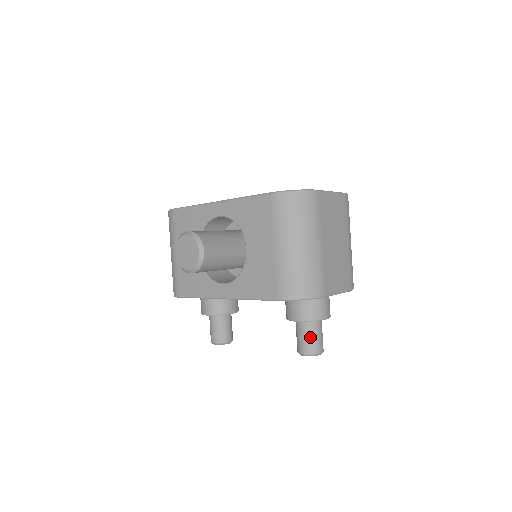
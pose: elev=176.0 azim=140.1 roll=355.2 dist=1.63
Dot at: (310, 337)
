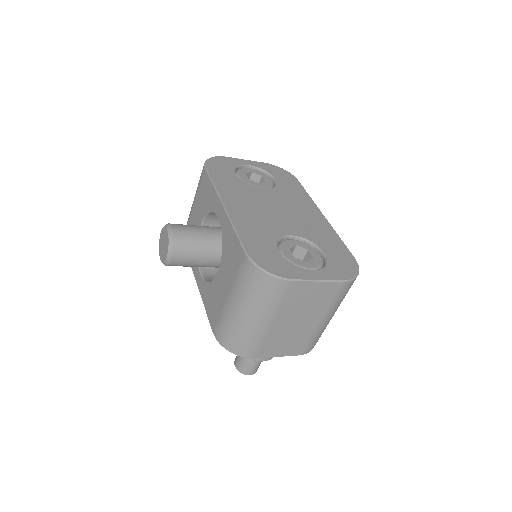
Dot at: (244, 361)
